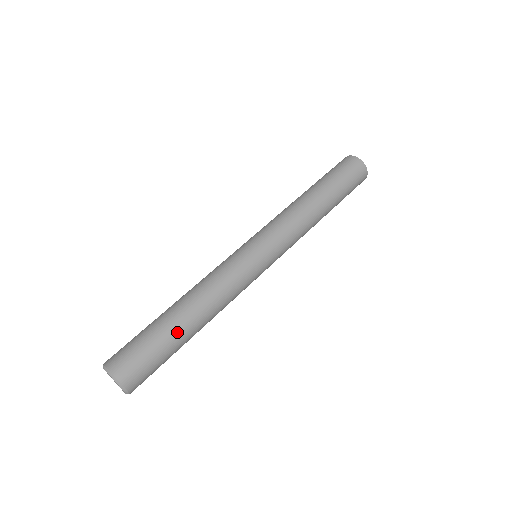
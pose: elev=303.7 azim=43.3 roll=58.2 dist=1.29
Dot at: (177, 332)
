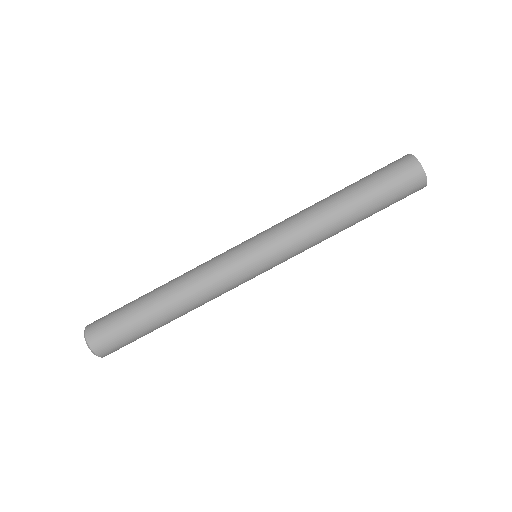
Dot at: (152, 321)
